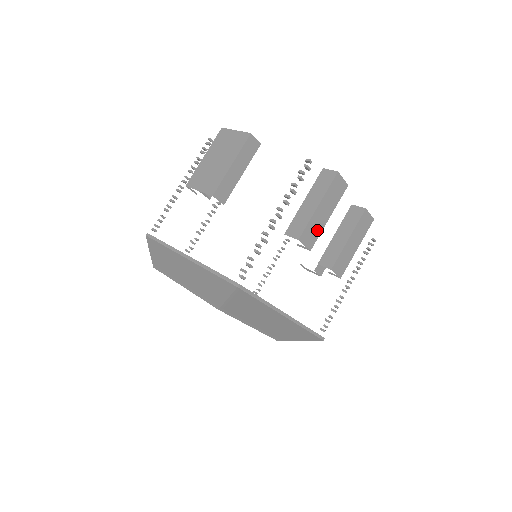
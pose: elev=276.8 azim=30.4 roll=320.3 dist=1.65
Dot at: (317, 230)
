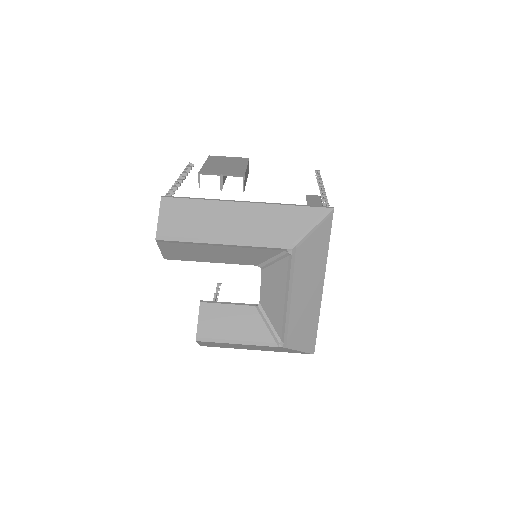
Dot at: occluded
